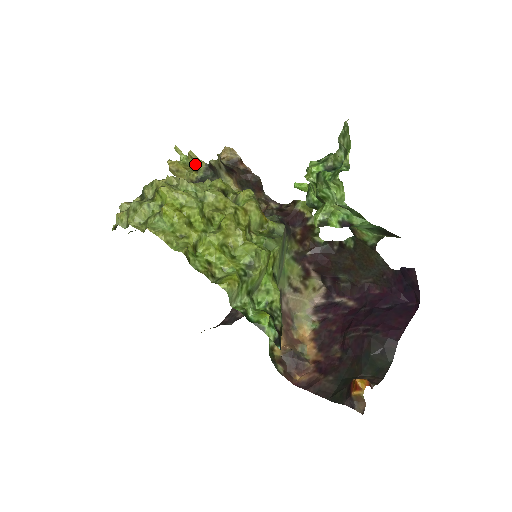
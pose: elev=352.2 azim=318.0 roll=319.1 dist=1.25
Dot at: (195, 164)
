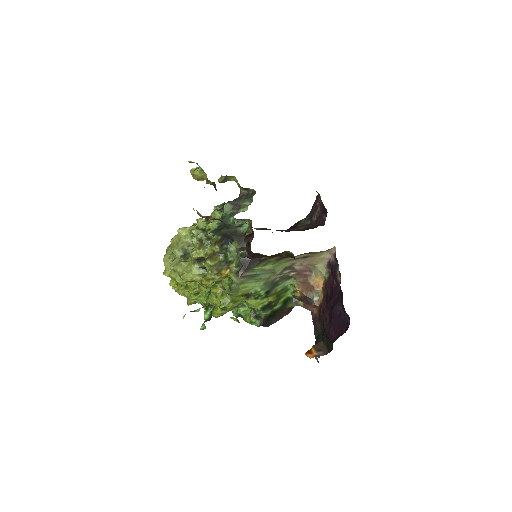
Dot at: (205, 173)
